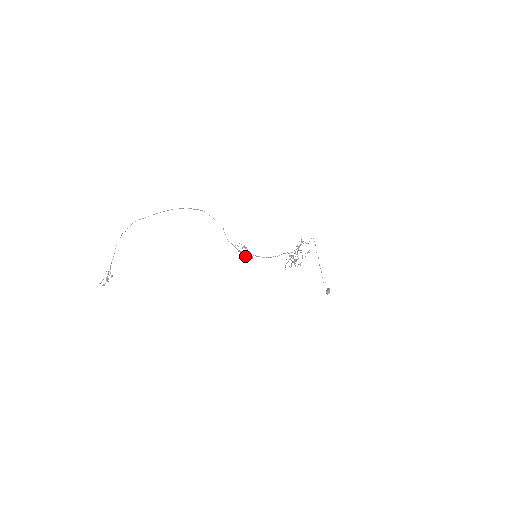
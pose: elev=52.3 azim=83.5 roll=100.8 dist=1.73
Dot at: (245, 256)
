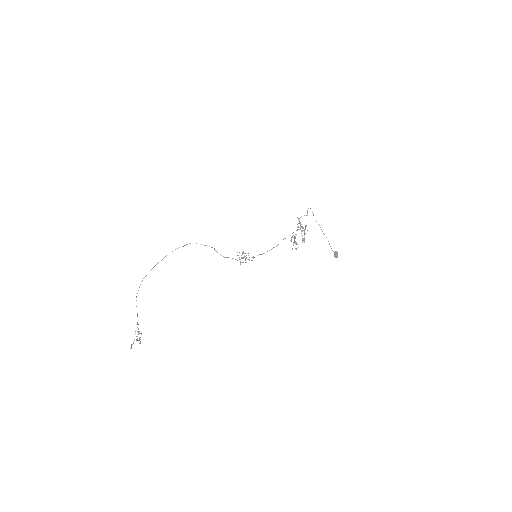
Dot at: (243, 262)
